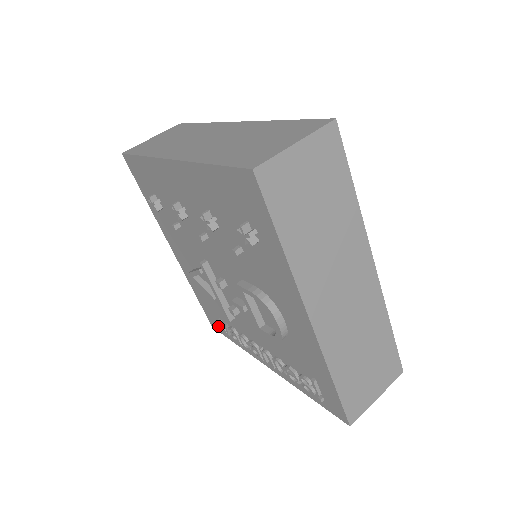
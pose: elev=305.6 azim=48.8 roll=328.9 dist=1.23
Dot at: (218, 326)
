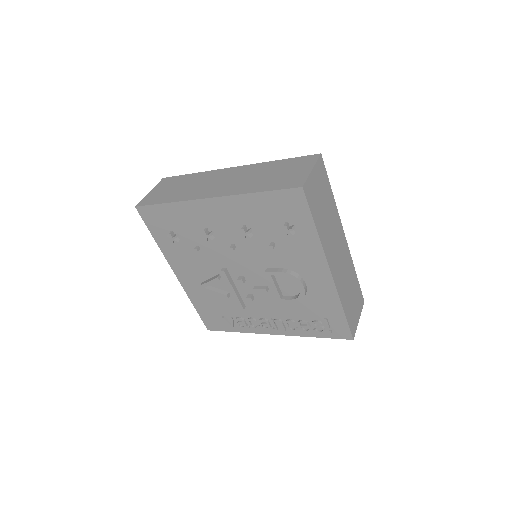
Dot at: (218, 325)
